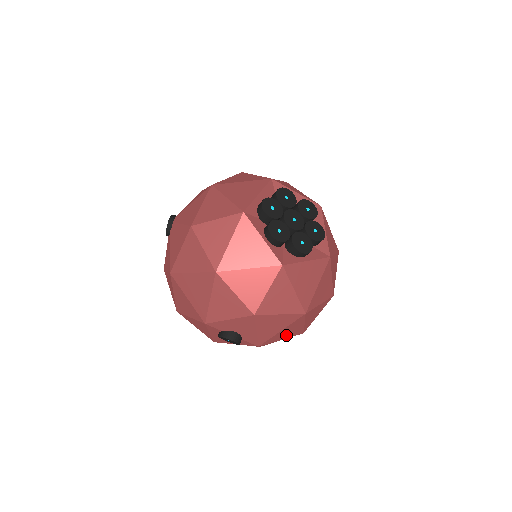
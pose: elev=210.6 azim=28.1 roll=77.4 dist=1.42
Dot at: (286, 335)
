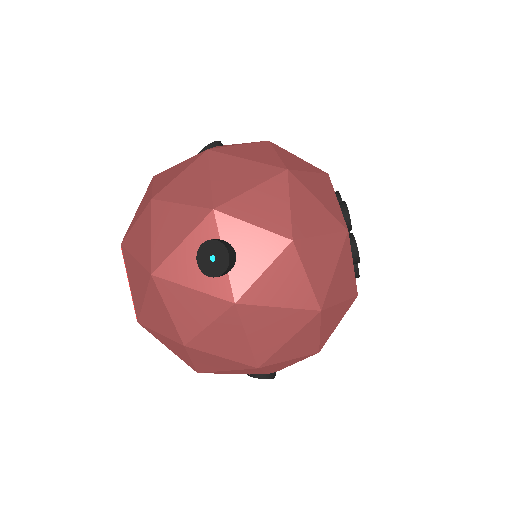
Dot at: (259, 334)
